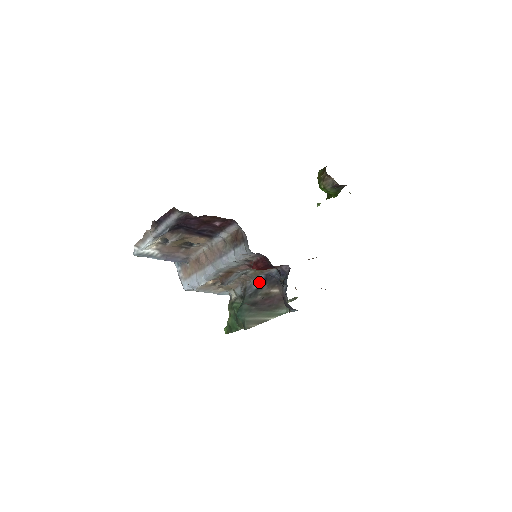
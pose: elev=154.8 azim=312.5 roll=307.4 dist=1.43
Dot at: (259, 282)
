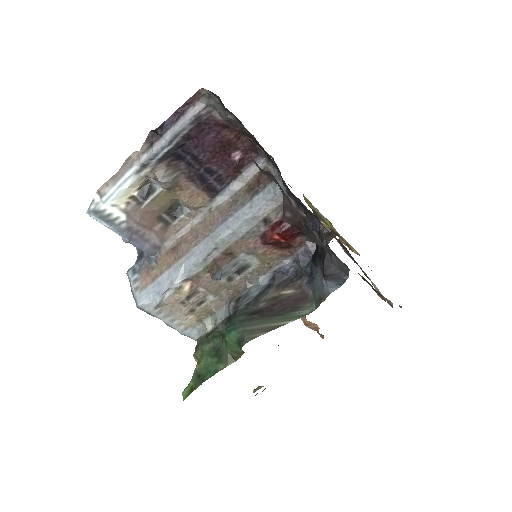
Dot at: (262, 285)
